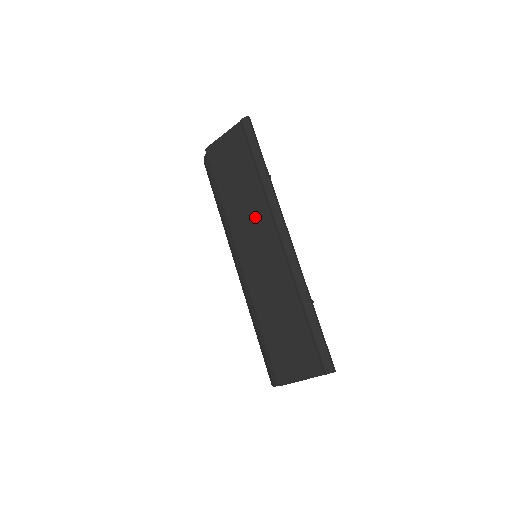
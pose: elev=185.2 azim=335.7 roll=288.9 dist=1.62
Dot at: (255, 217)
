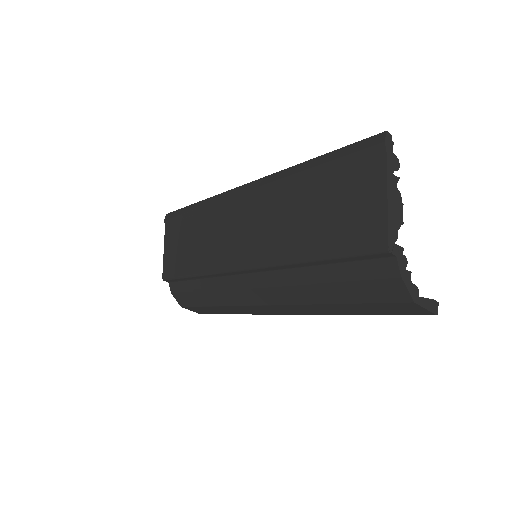
Dot at: (218, 228)
